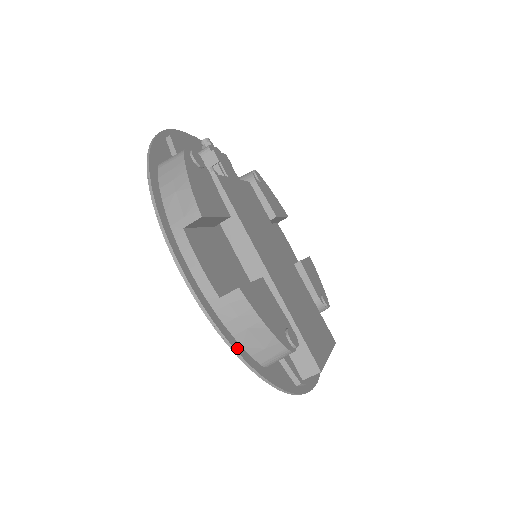
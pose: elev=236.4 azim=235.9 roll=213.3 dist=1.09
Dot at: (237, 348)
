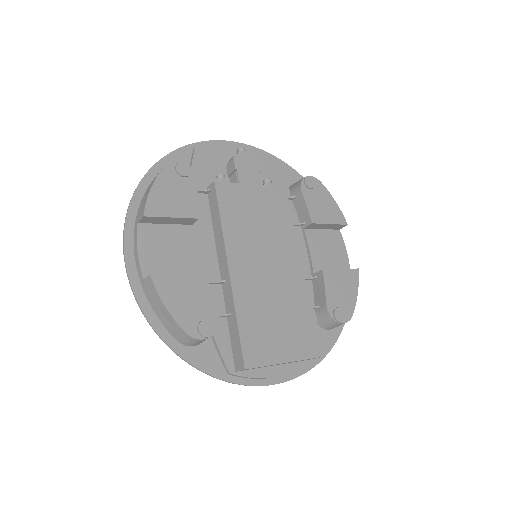
Dot at: (152, 321)
